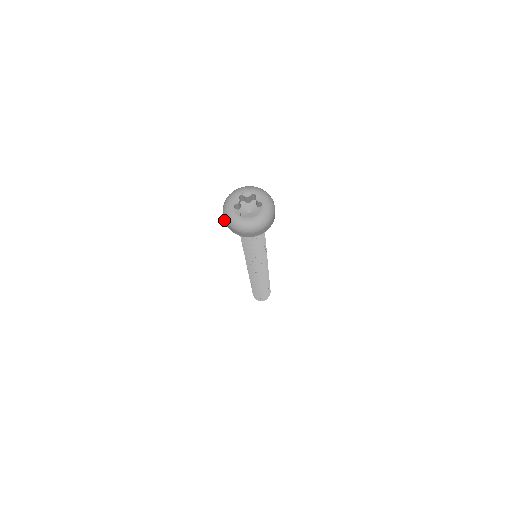
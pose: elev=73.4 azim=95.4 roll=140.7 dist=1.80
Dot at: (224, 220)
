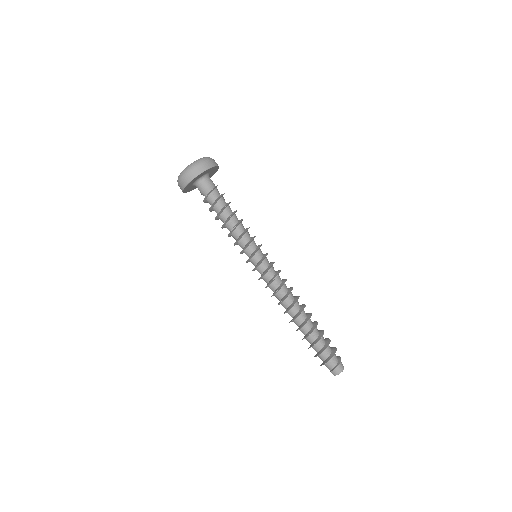
Dot at: (181, 189)
